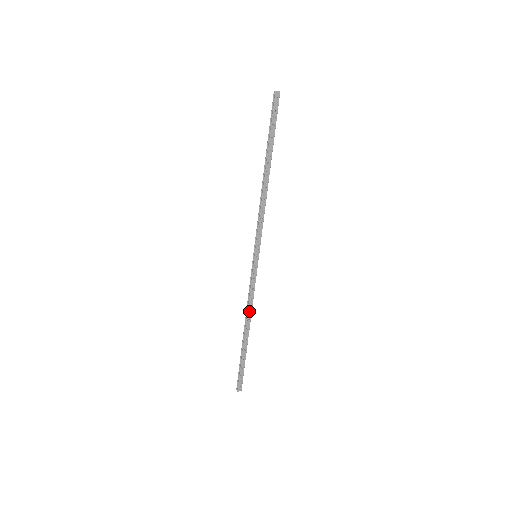
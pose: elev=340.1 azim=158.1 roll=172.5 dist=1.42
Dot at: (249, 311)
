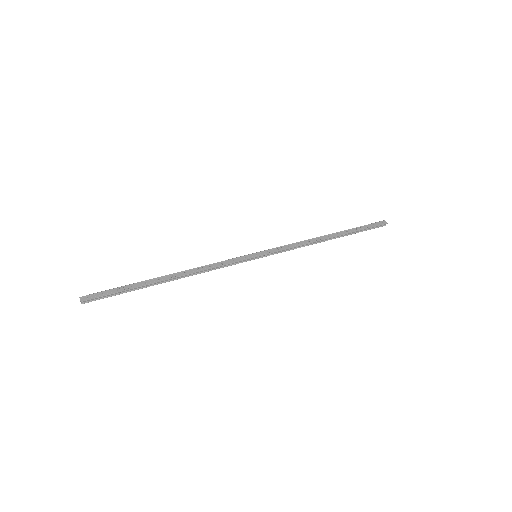
Dot at: (196, 270)
